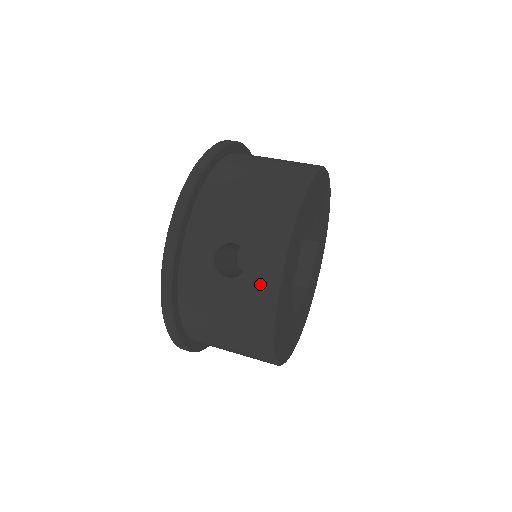
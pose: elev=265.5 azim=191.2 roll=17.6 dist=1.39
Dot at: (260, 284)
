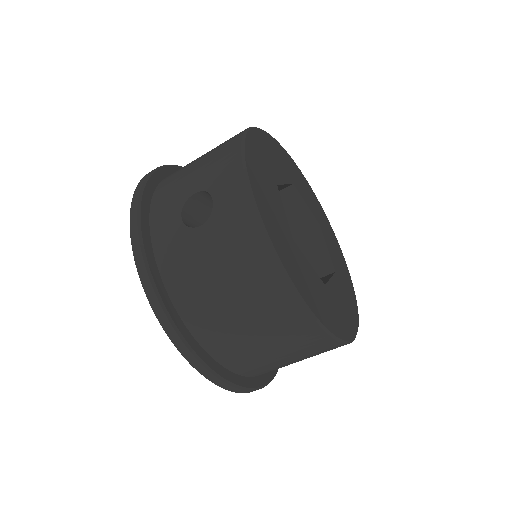
Dot at: (233, 207)
